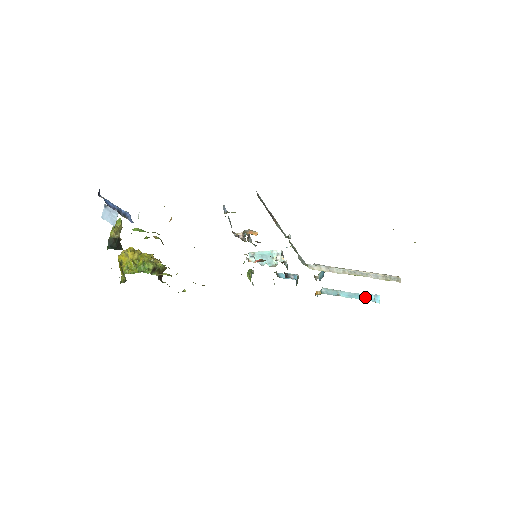
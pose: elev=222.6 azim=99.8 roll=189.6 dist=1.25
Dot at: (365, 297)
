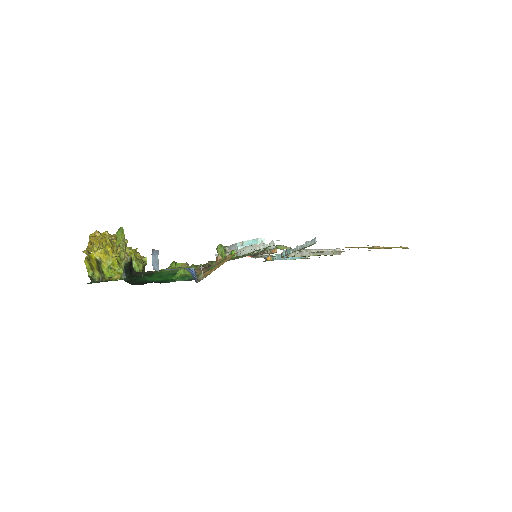
Dot at: occluded
